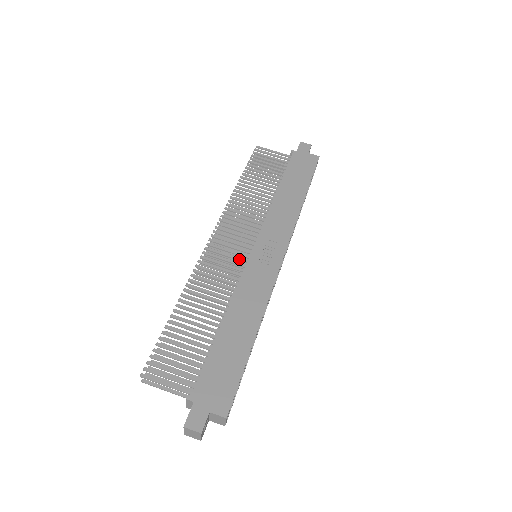
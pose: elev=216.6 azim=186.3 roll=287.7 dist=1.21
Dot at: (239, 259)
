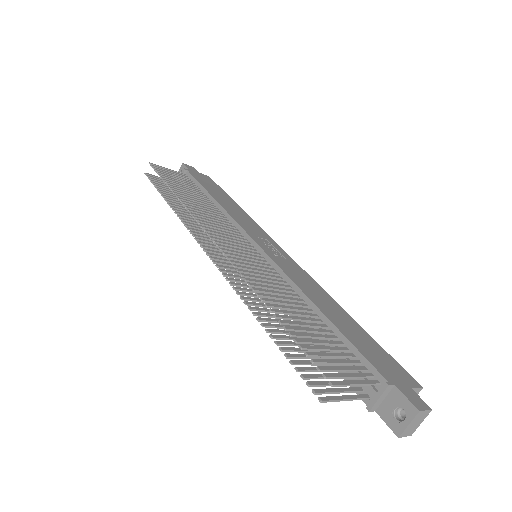
Dot at: (256, 256)
